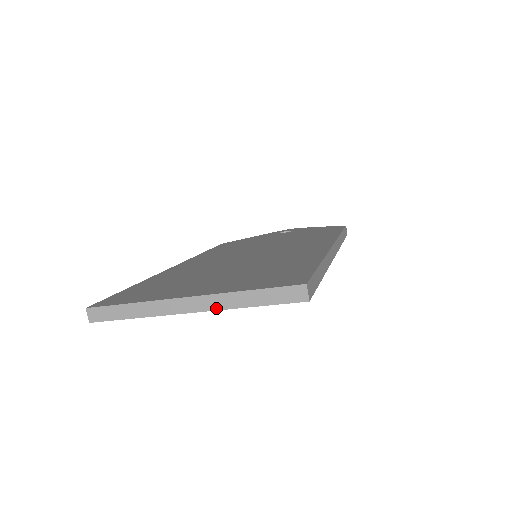
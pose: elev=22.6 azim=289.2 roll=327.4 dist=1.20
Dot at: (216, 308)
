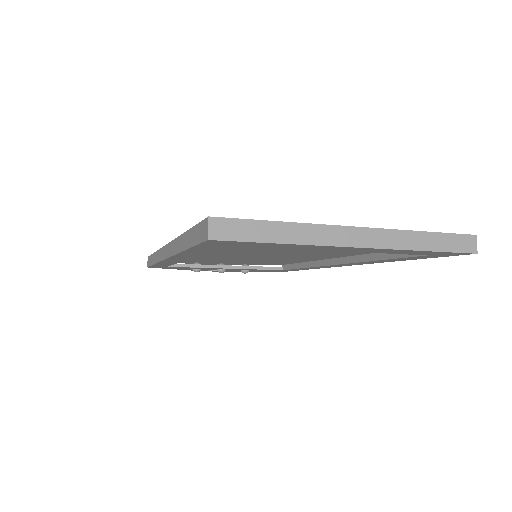
Dot at: (389, 246)
